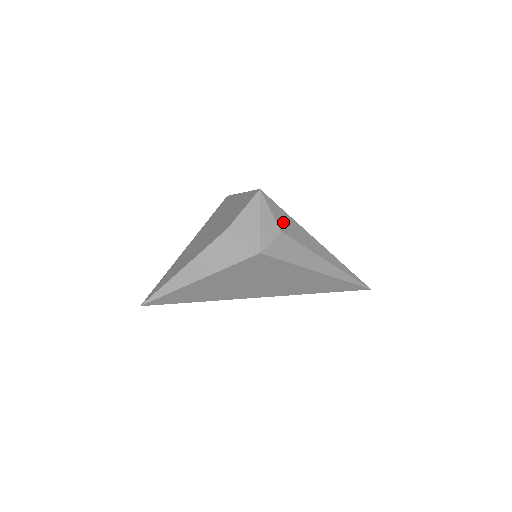
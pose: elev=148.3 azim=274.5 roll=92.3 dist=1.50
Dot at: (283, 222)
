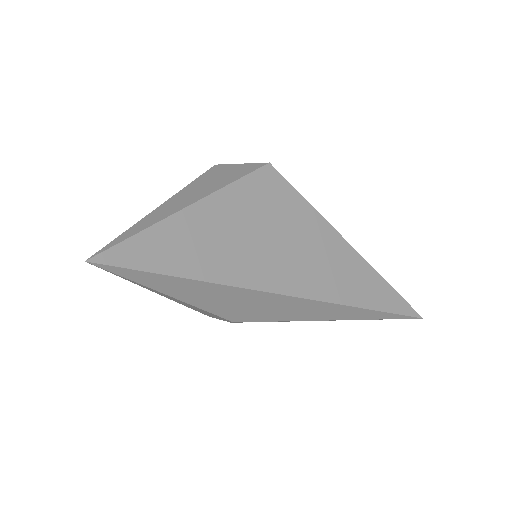
Dot at: occluded
